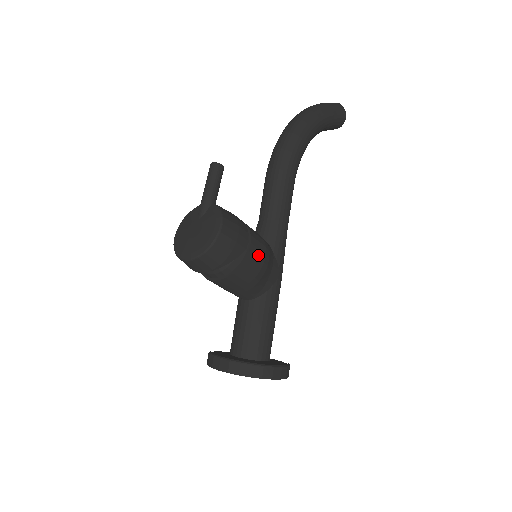
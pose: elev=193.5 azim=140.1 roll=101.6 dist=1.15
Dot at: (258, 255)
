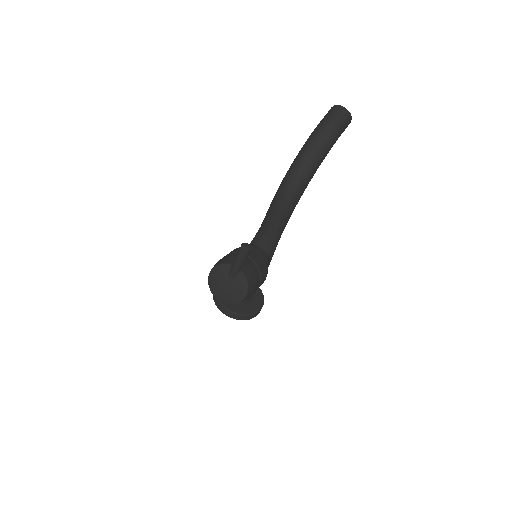
Dot at: occluded
